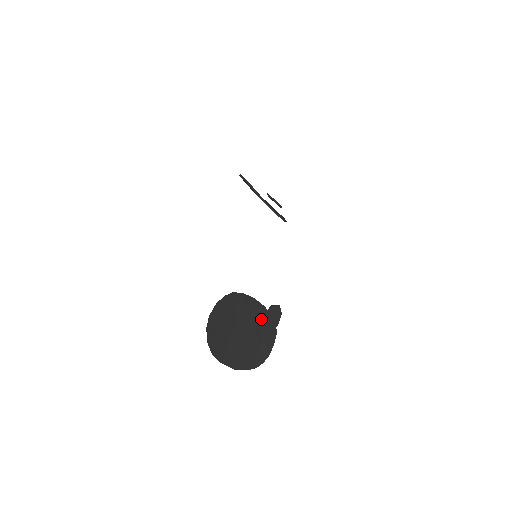
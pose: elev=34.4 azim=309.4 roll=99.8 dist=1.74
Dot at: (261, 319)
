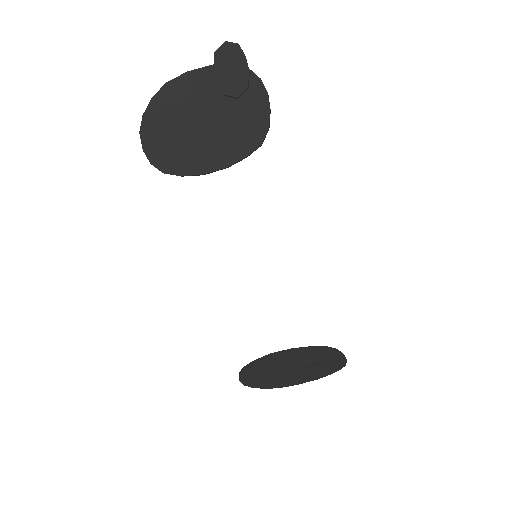
Dot at: (294, 374)
